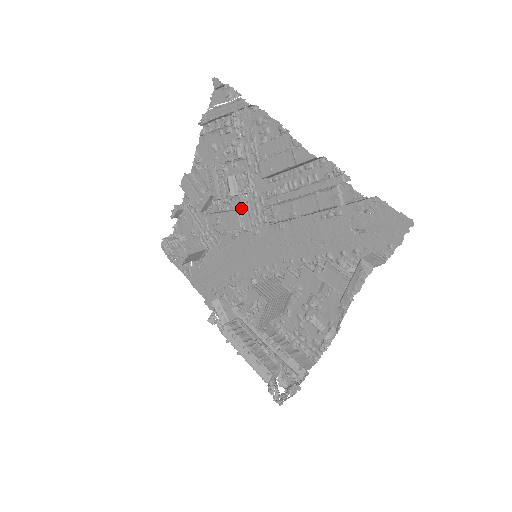
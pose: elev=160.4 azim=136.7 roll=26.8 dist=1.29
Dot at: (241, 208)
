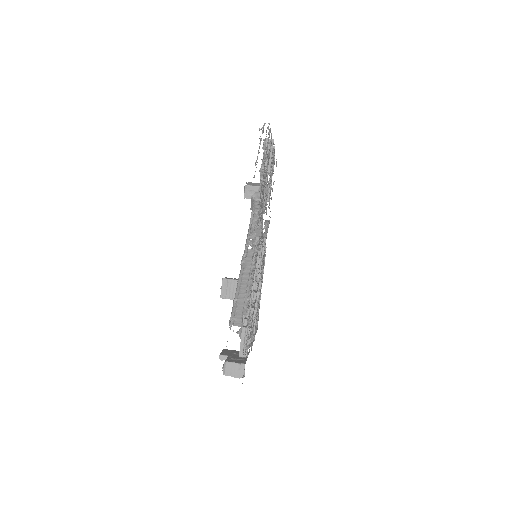
Dot at: occluded
